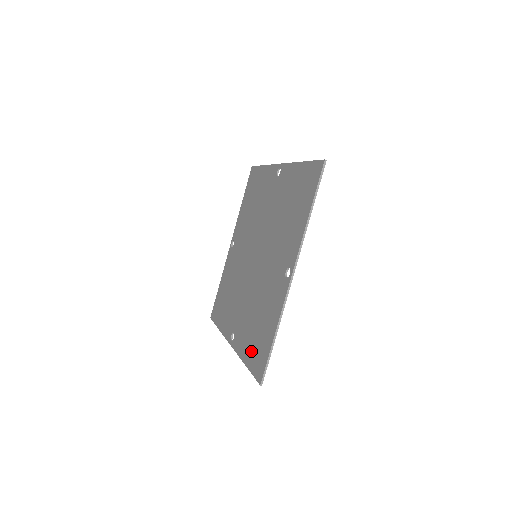
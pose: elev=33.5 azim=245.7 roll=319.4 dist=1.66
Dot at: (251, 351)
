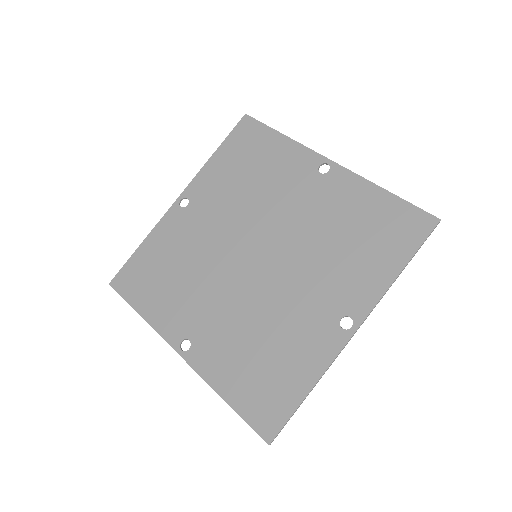
Dot at: (244, 388)
